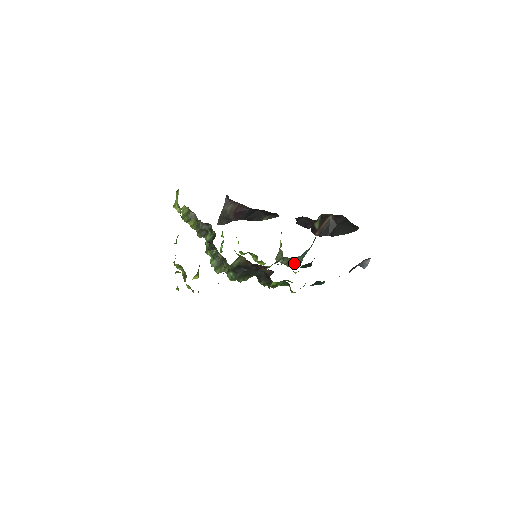
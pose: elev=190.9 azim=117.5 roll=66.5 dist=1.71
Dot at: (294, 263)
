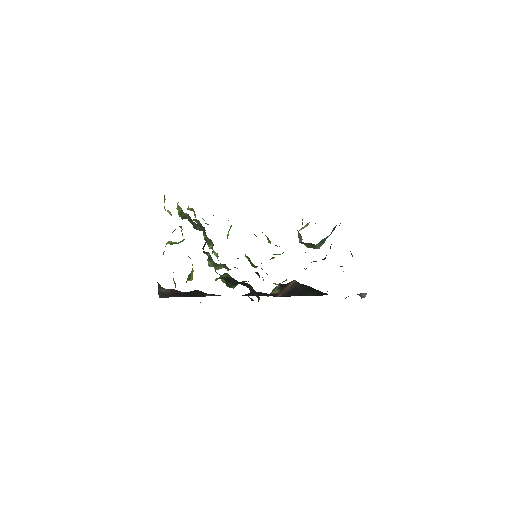
Dot at: (312, 247)
